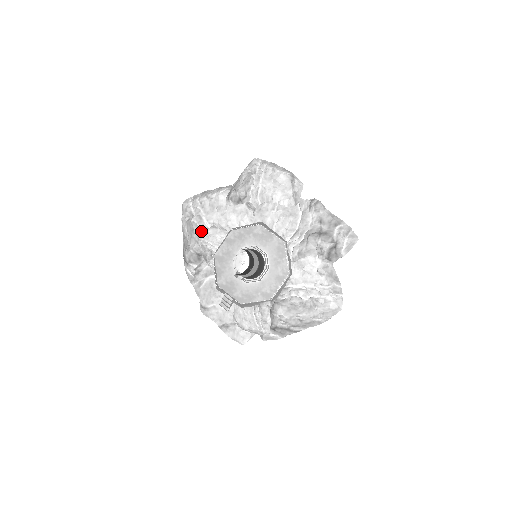
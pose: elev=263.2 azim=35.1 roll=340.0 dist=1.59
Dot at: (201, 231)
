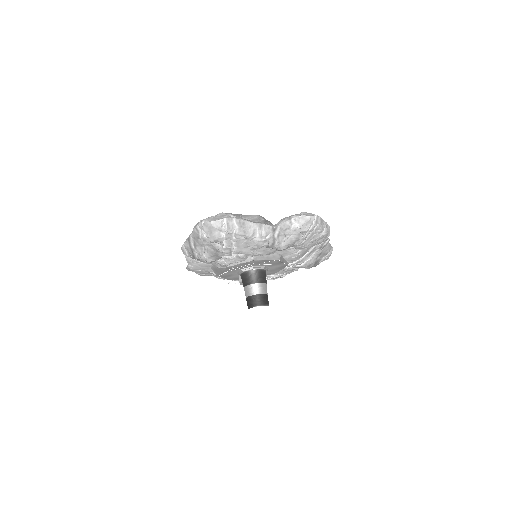
Dot at: (225, 256)
